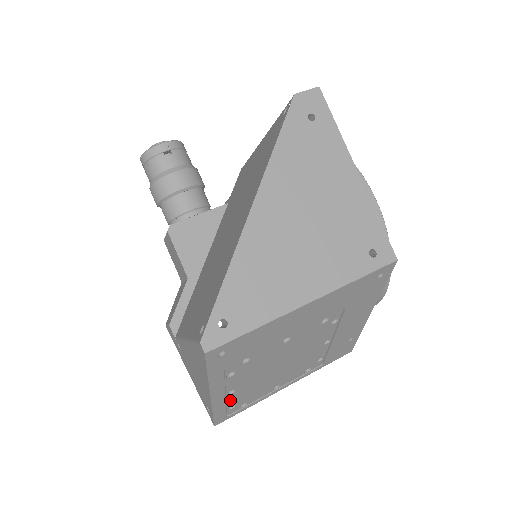
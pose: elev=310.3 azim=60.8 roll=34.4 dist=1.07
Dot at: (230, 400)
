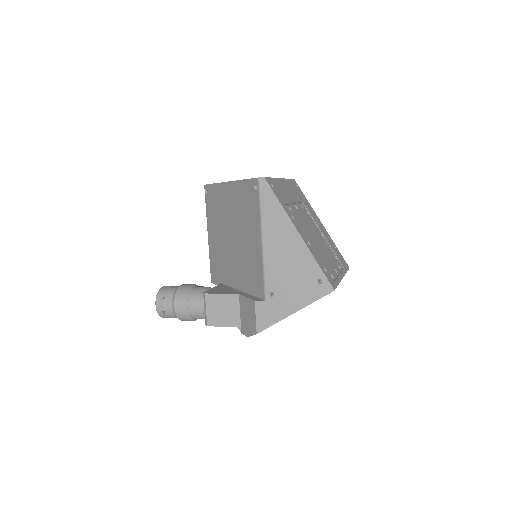
Dot at: (316, 256)
